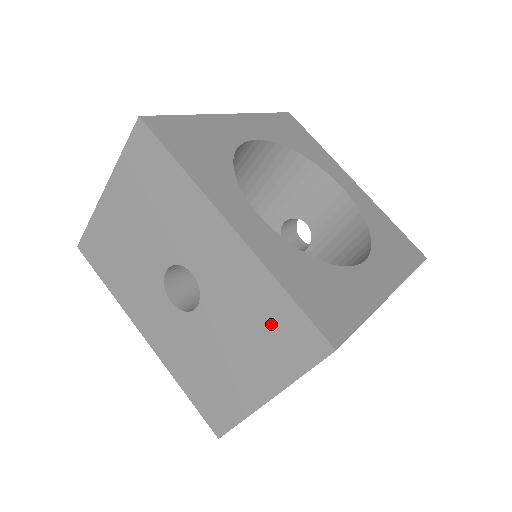
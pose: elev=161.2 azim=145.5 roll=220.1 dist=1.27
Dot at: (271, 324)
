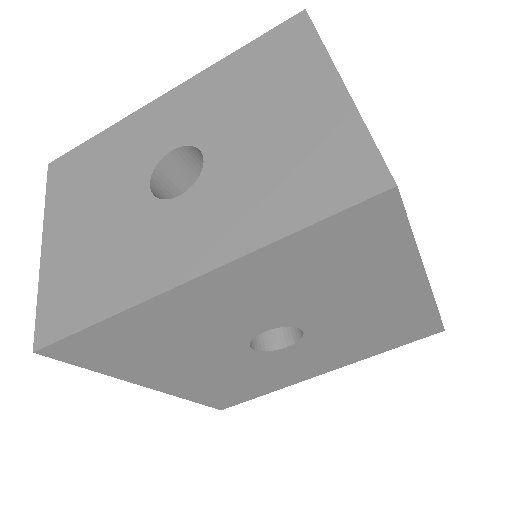
Dot at: (259, 67)
